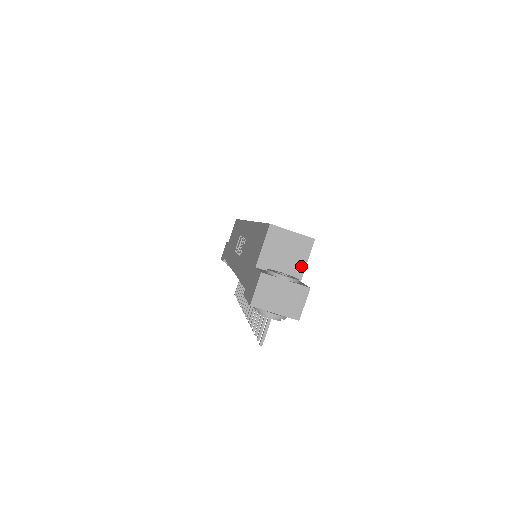
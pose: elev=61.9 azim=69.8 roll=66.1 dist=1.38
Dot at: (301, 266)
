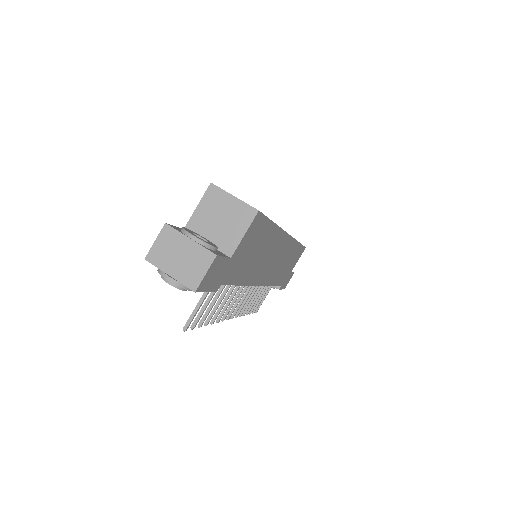
Dot at: (235, 239)
